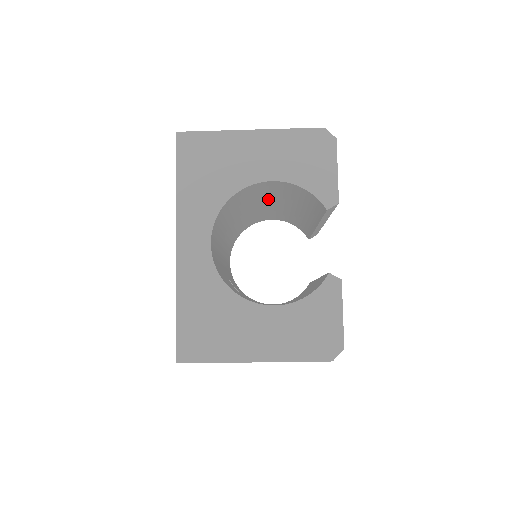
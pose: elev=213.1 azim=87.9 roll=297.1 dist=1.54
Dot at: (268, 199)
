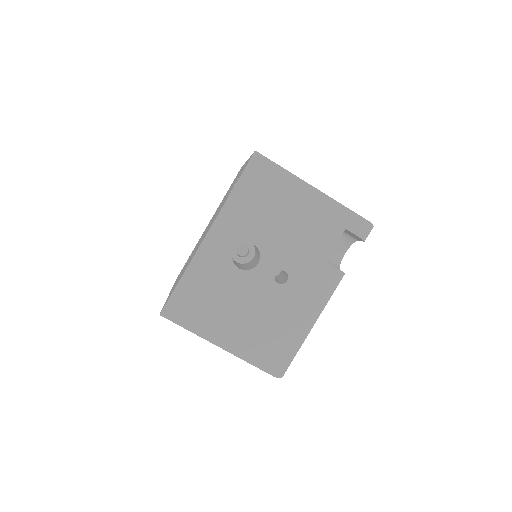
Dot at: occluded
